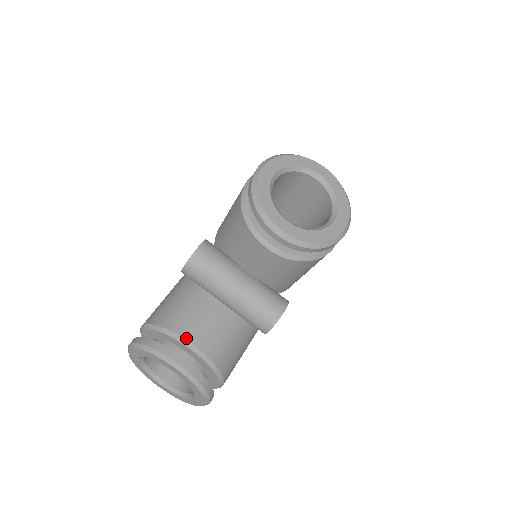
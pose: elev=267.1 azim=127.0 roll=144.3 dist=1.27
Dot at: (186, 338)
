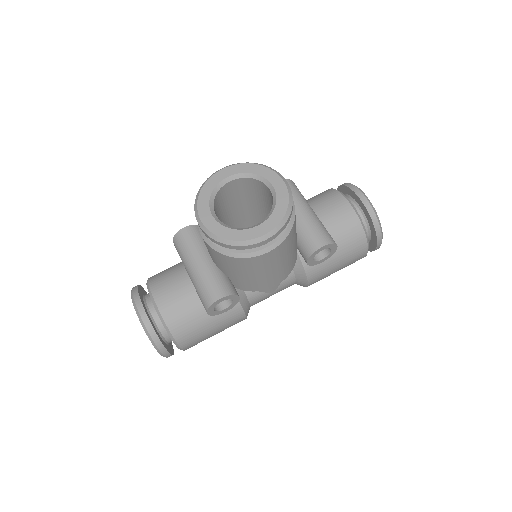
Dot at: (153, 293)
